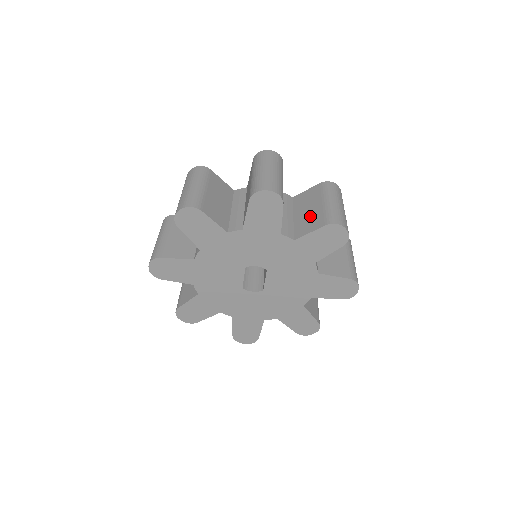
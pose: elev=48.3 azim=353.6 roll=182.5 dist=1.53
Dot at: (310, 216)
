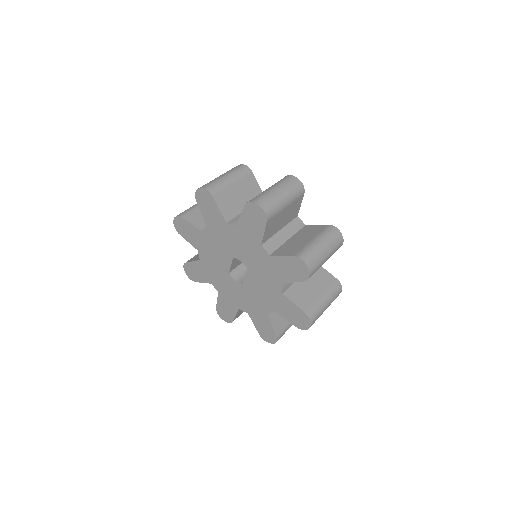
Dot at: (295, 244)
